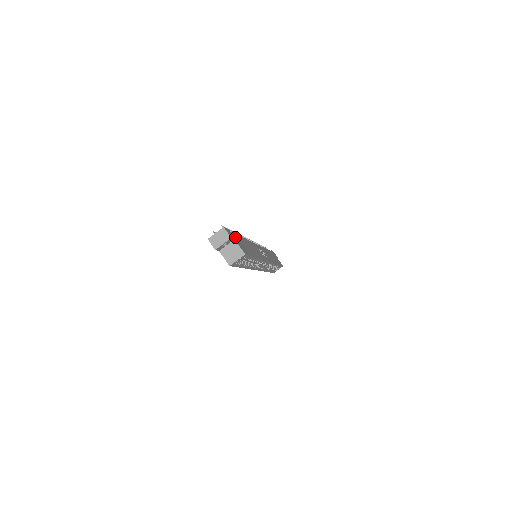
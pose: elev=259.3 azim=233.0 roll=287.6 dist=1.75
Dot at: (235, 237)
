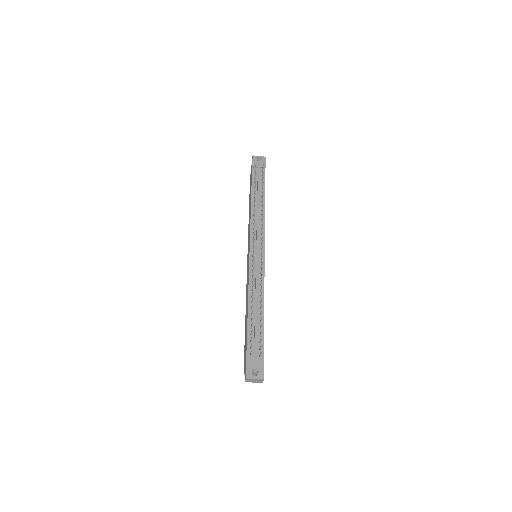
Dot at: (263, 358)
